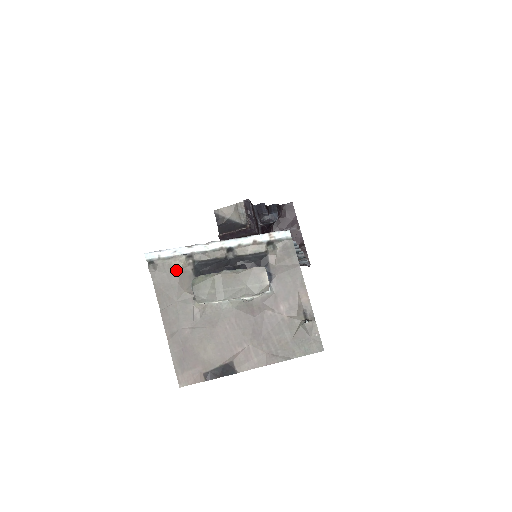
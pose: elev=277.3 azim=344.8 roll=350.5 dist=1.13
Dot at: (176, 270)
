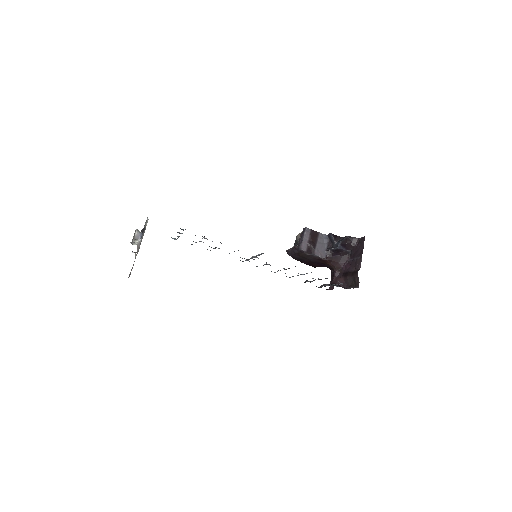
Dot at: occluded
